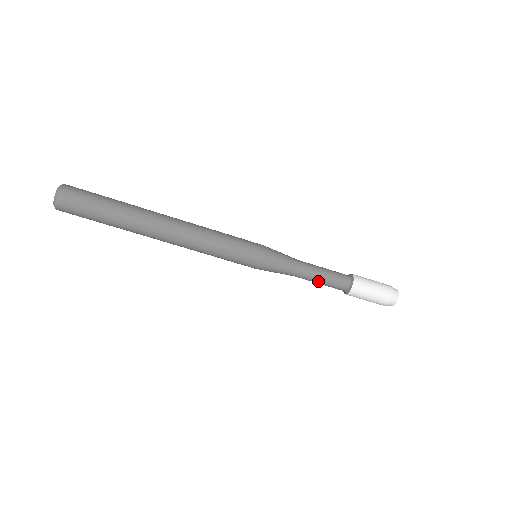
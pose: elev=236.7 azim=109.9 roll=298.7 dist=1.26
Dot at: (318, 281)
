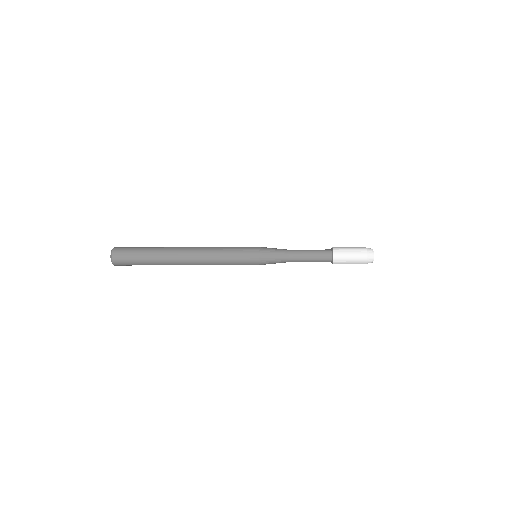
Dot at: occluded
